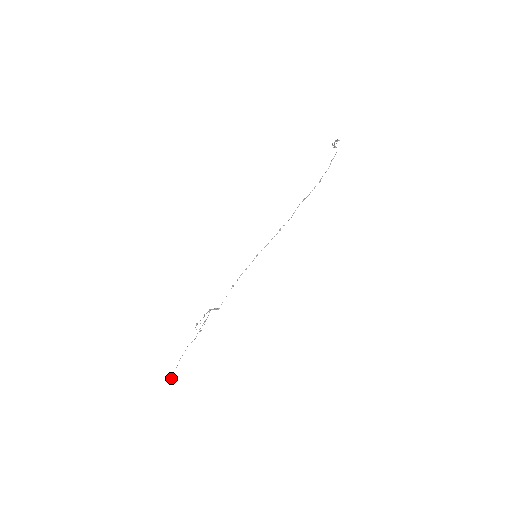
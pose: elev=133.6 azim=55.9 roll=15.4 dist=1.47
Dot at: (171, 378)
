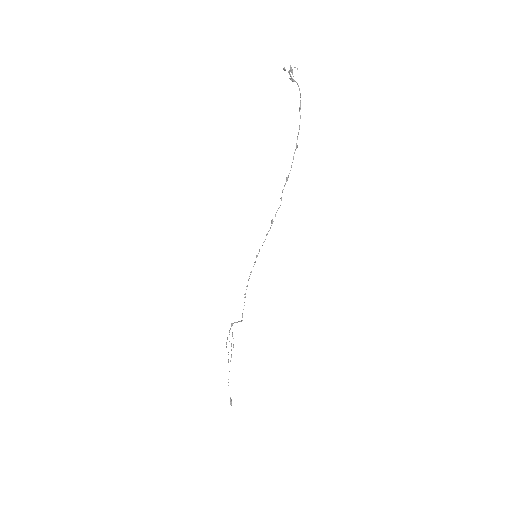
Dot at: occluded
